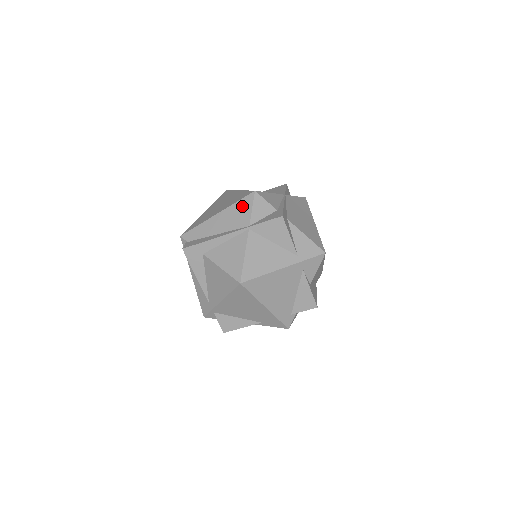
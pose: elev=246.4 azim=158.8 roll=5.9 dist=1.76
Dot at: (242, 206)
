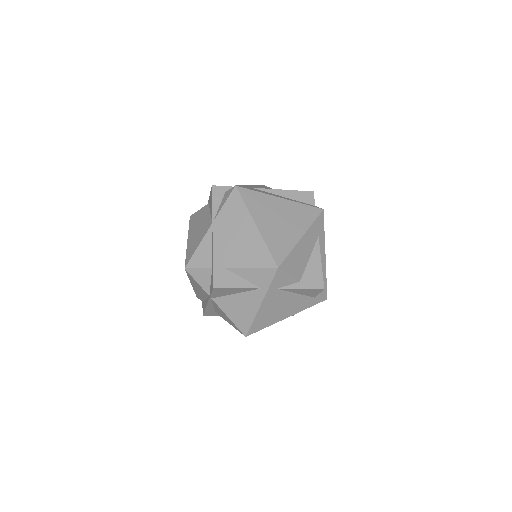
Dot at: (192, 280)
